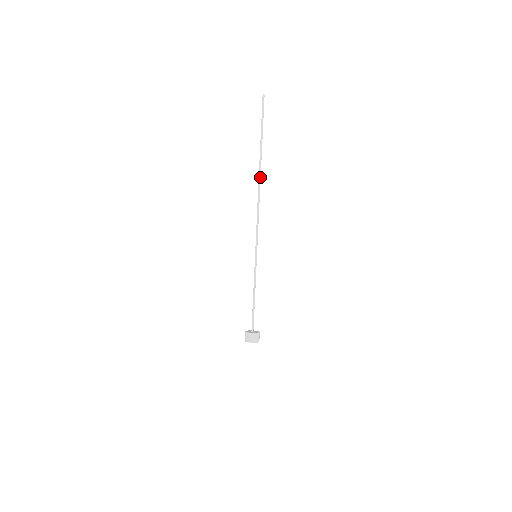
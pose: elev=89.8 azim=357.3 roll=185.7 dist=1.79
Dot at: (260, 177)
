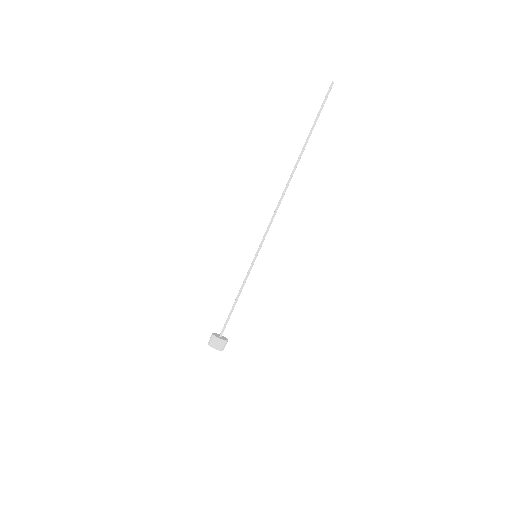
Dot at: (293, 171)
